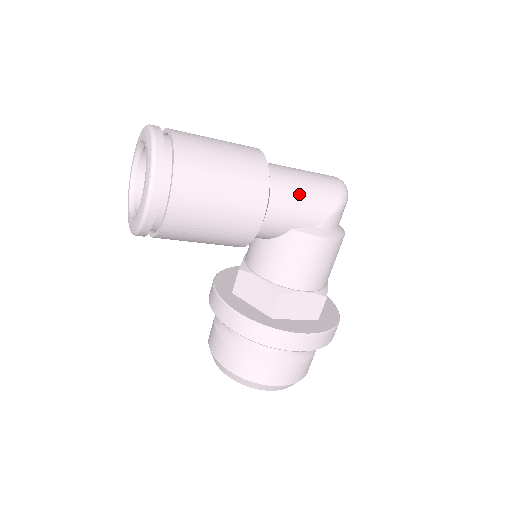
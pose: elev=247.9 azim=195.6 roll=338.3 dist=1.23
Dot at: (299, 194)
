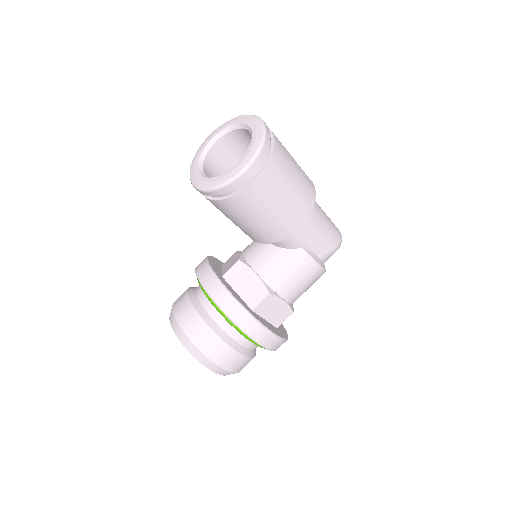
Dot at: (321, 225)
